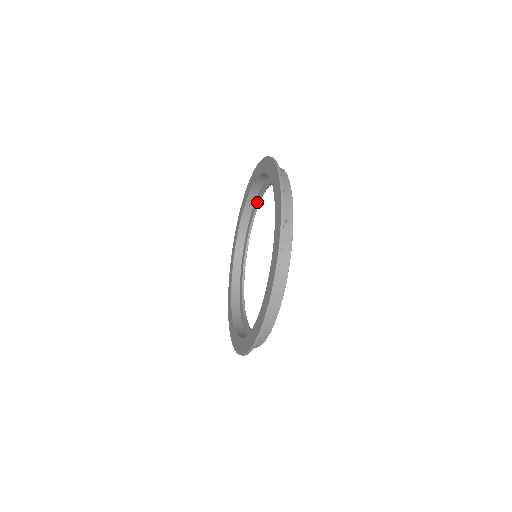
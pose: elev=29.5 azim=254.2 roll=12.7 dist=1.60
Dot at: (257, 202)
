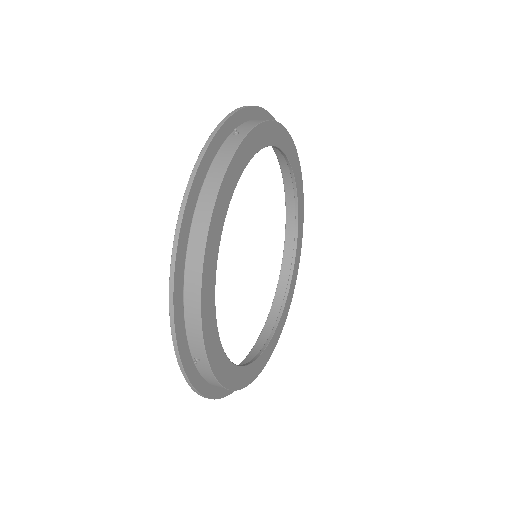
Dot at: occluded
